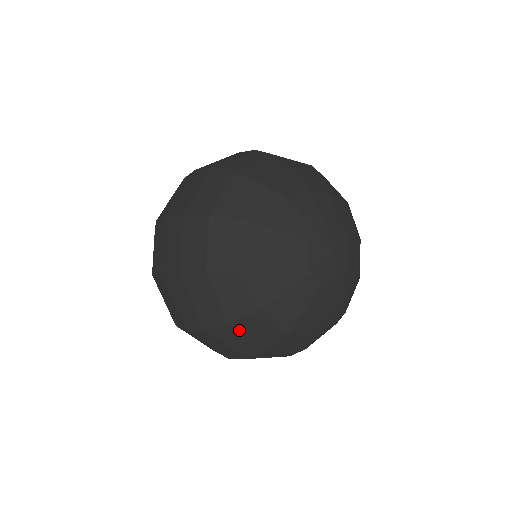
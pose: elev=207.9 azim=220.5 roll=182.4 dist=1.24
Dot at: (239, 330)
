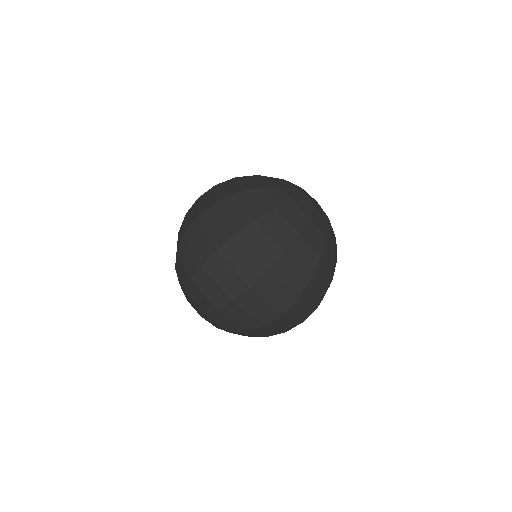
Dot at: (237, 181)
